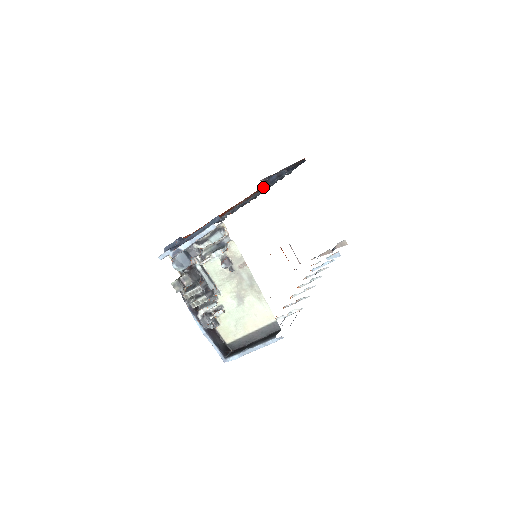
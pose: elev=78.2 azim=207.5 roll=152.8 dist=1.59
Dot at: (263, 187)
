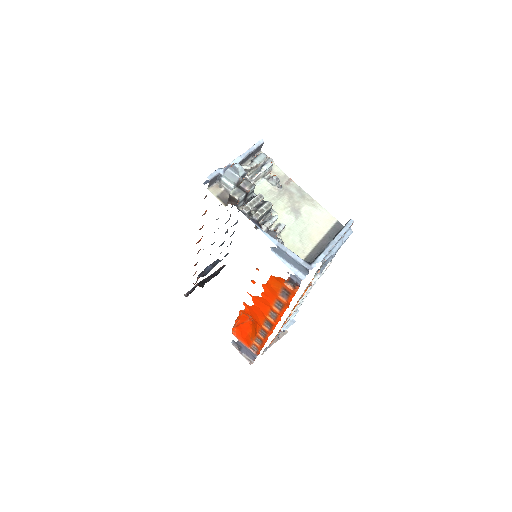
Dot at: occluded
